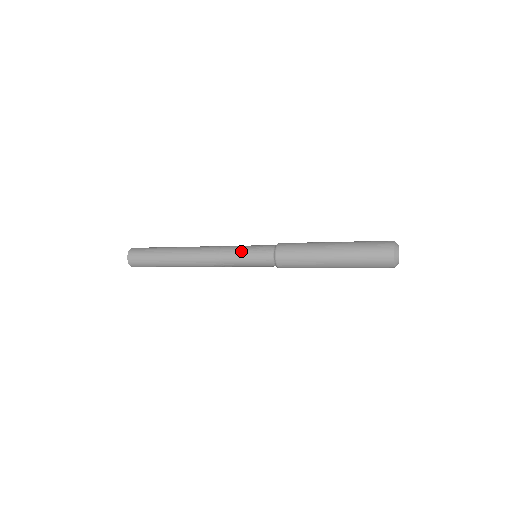
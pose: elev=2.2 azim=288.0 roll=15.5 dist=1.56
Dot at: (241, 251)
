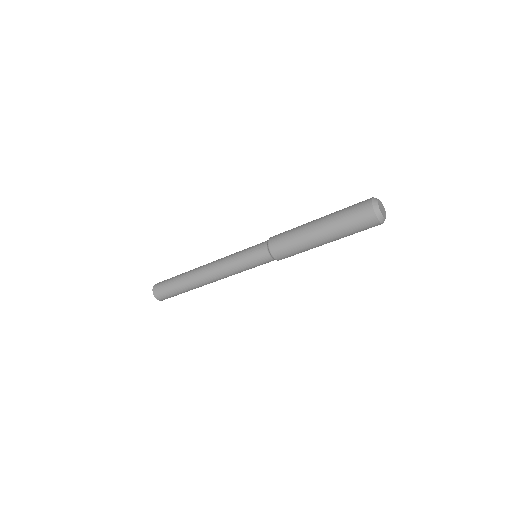
Dot at: (240, 256)
